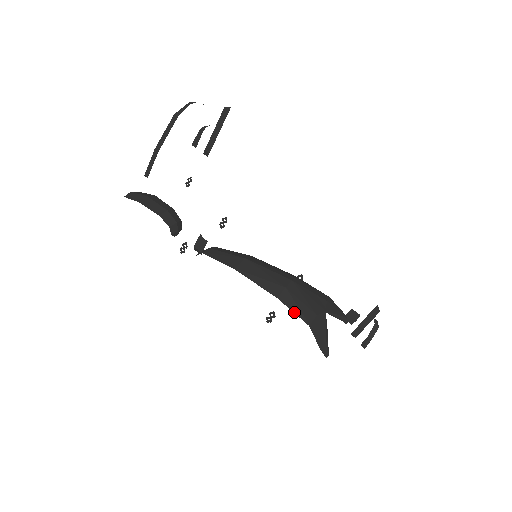
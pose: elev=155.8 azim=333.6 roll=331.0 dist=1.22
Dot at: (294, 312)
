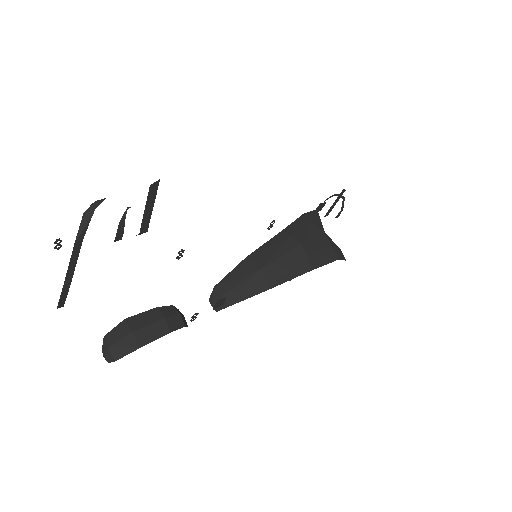
Dot at: (326, 264)
